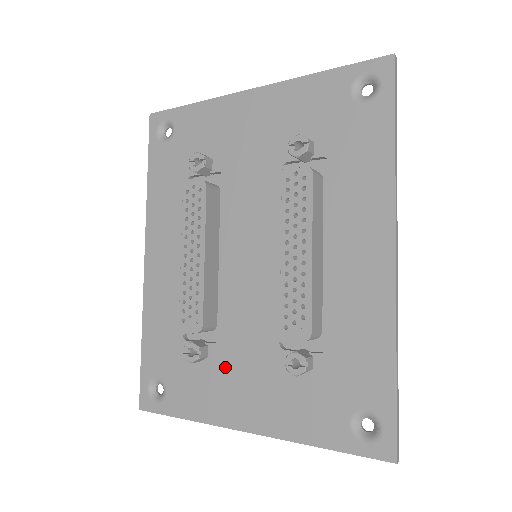
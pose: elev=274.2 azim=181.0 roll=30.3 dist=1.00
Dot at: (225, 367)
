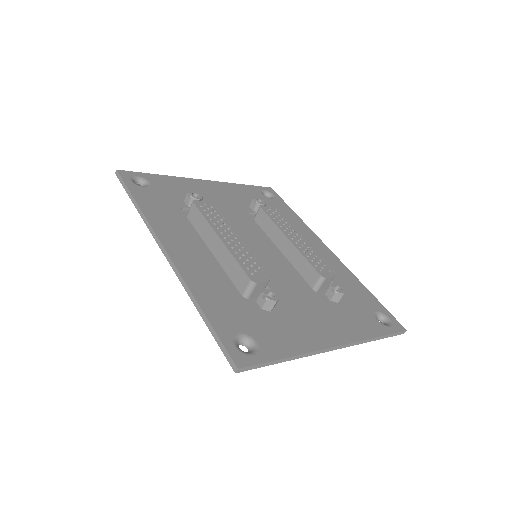
Dot at: (292, 310)
